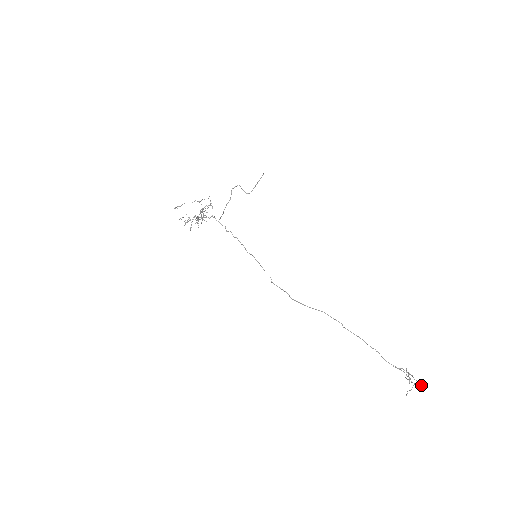
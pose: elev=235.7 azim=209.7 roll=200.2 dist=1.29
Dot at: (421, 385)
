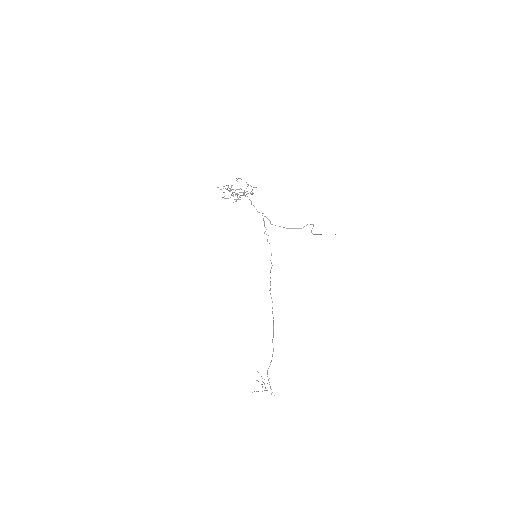
Dot at: (274, 395)
